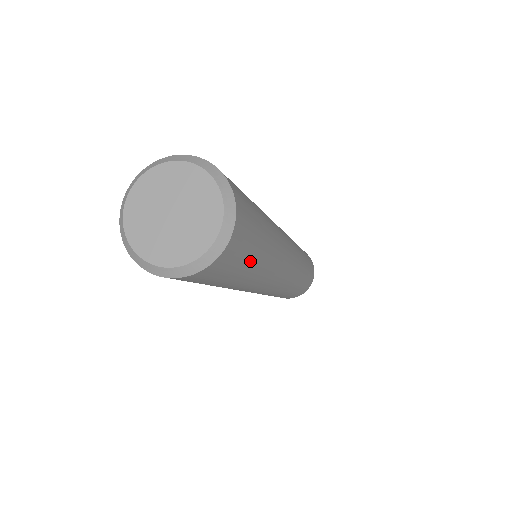
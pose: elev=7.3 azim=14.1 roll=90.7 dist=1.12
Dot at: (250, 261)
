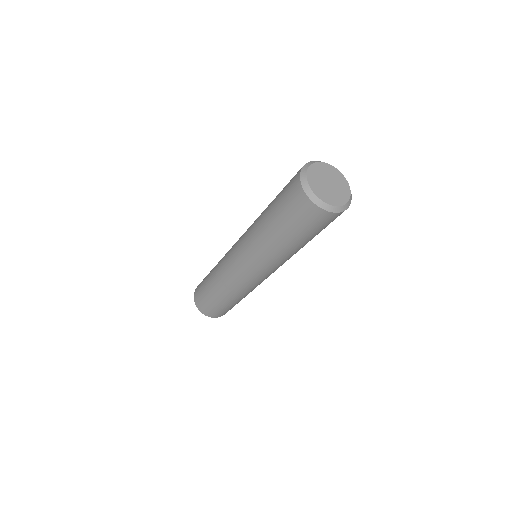
Dot at: occluded
